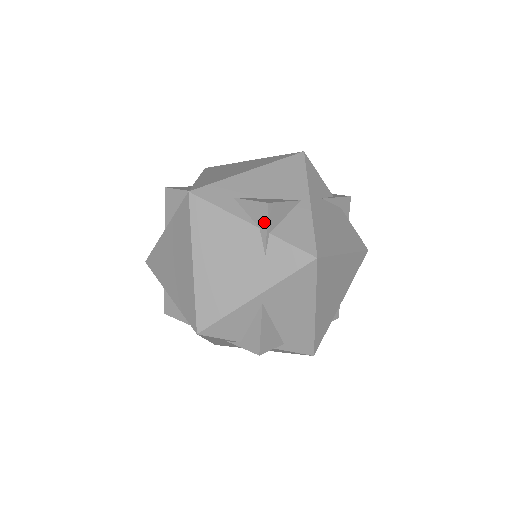
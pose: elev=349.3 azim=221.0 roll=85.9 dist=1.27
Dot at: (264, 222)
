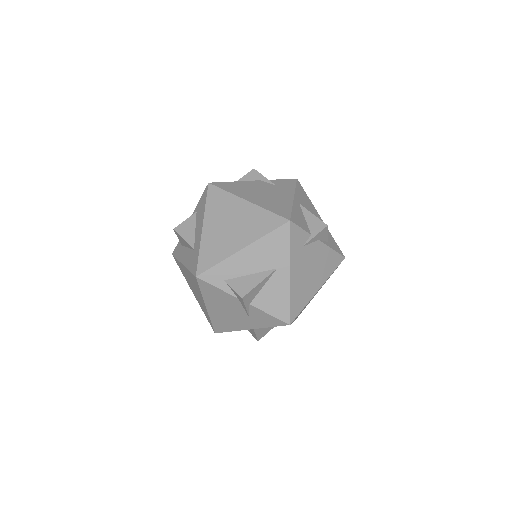
Dot at: (260, 176)
